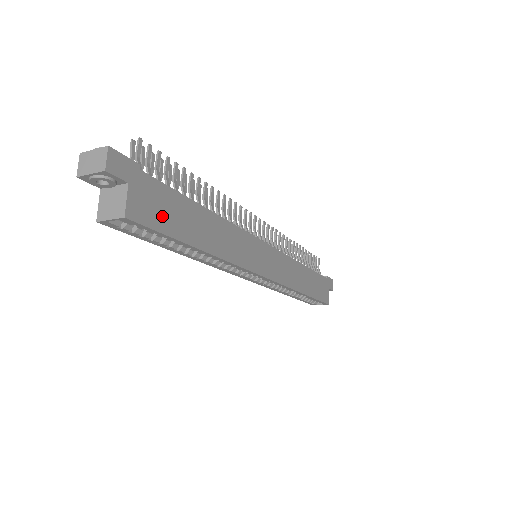
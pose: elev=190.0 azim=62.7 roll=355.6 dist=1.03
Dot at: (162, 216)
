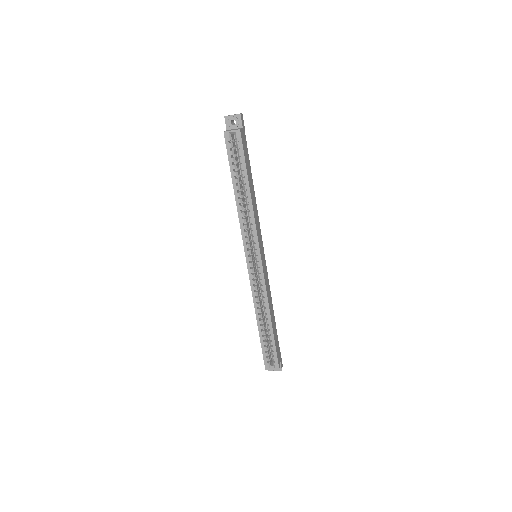
Dot at: (245, 153)
